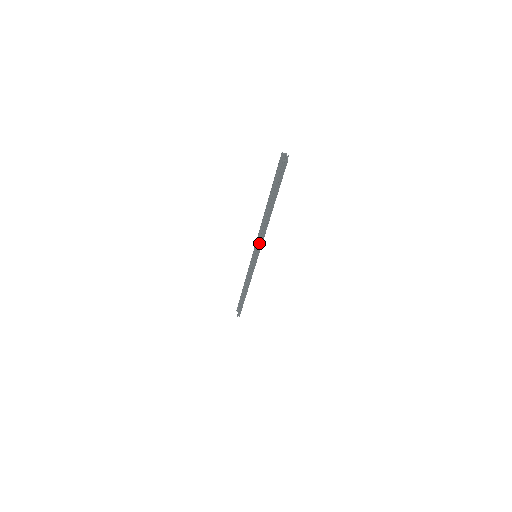
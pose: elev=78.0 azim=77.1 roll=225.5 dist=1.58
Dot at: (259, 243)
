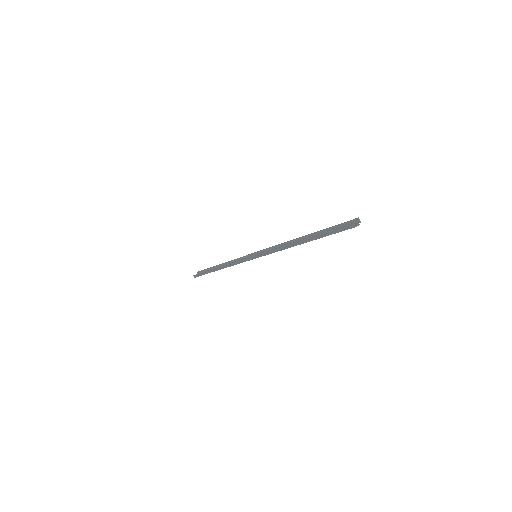
Dot at: (269, 251)
